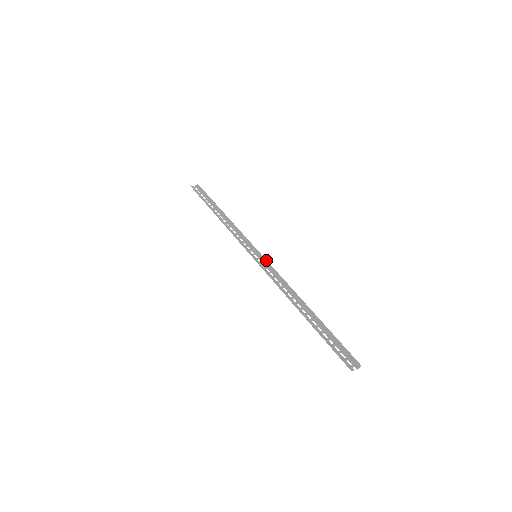
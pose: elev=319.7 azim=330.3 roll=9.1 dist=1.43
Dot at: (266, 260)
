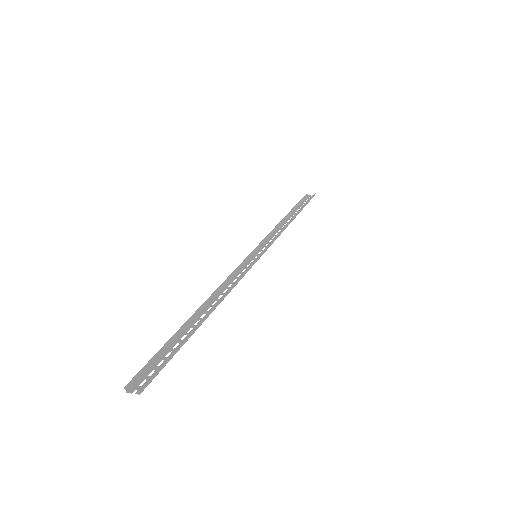
Dot at: (256, 260)
